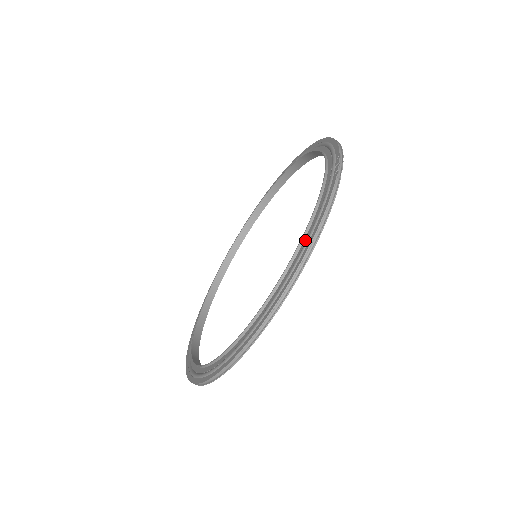
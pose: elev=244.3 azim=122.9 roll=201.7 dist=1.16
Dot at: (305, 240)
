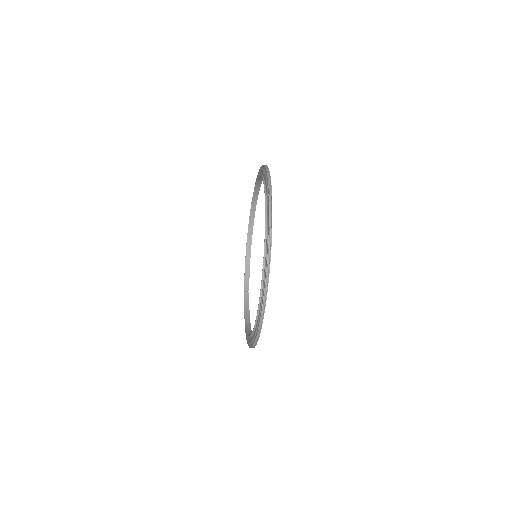
Dot at: (265, 259)
